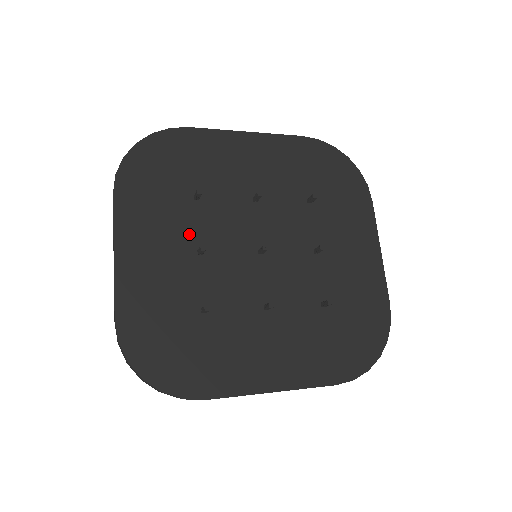
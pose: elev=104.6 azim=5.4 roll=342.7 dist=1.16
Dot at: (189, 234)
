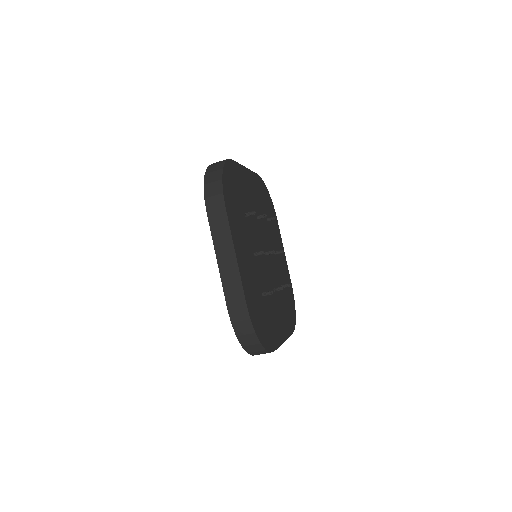
Dot at: (249, 241)
